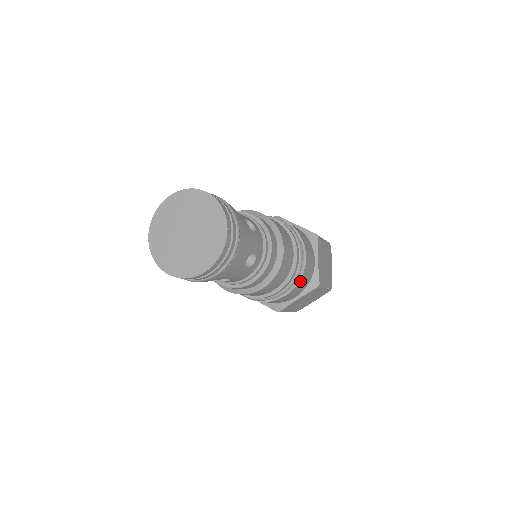
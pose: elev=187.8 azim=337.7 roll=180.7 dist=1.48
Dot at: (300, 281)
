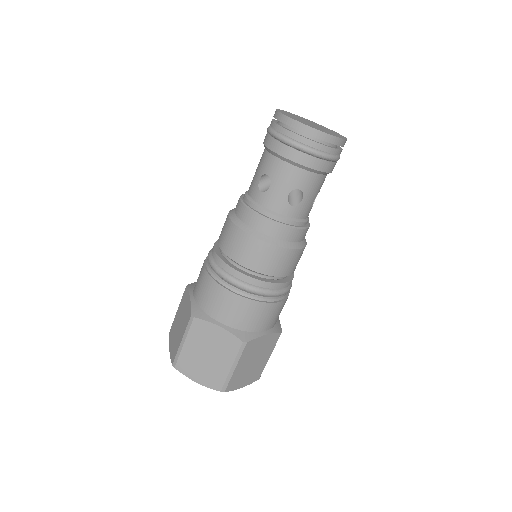
Dot at: (286, 300)
